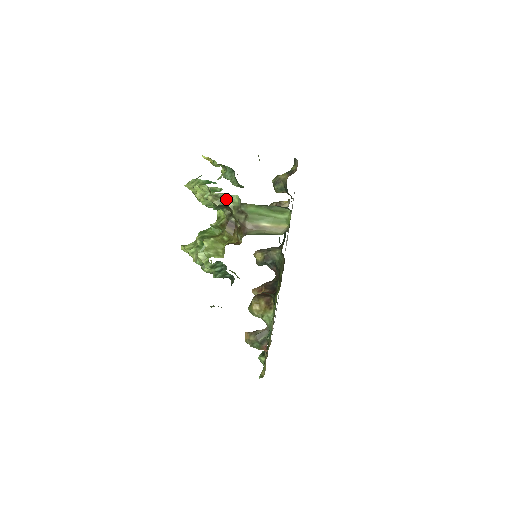
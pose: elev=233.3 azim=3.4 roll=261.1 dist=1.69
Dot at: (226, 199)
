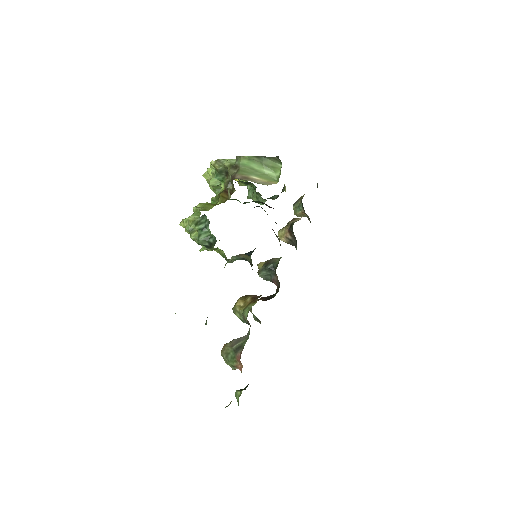
Dot at: (226, 162)
